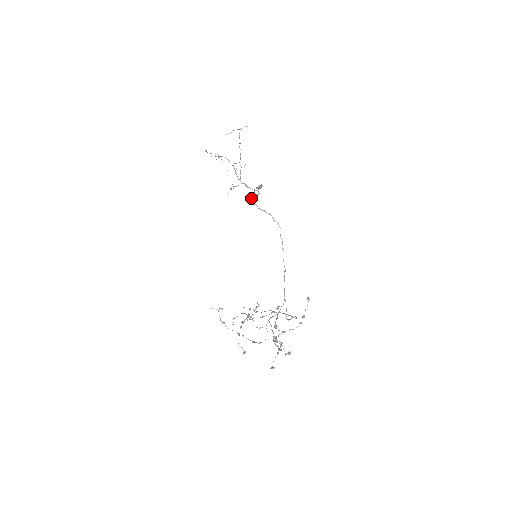
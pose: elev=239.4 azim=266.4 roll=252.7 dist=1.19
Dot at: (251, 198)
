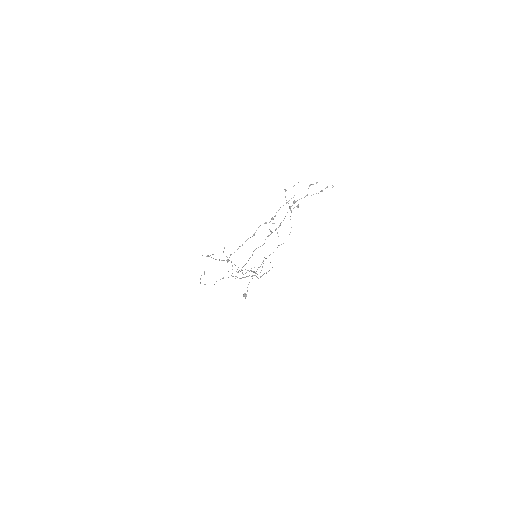
Dot at: occluded
